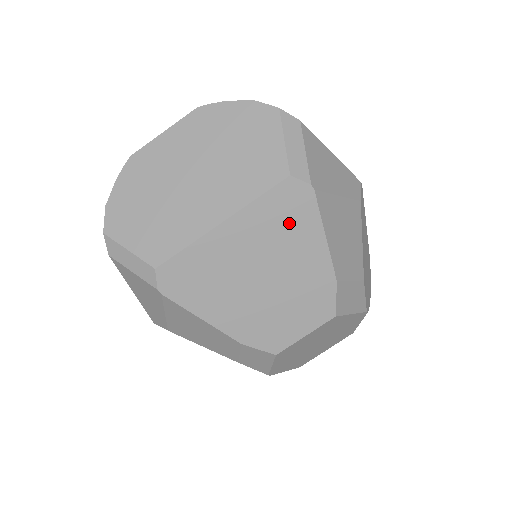
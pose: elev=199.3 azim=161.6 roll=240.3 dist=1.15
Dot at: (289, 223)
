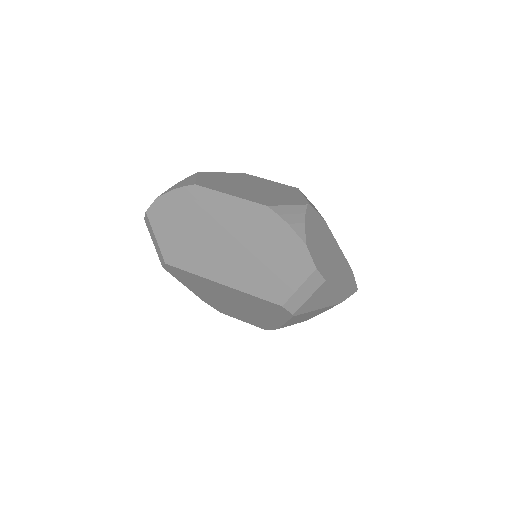
Dot at: (266, 309)
